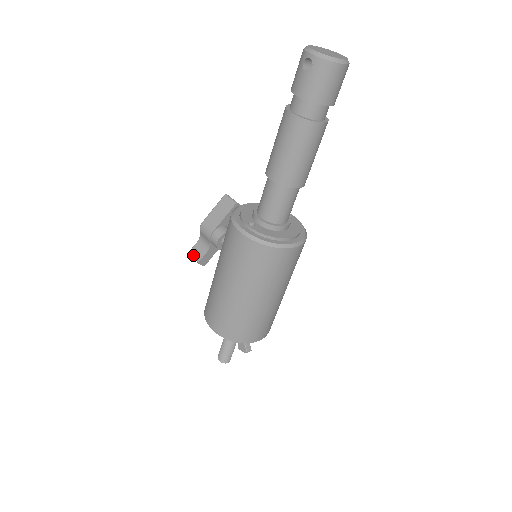
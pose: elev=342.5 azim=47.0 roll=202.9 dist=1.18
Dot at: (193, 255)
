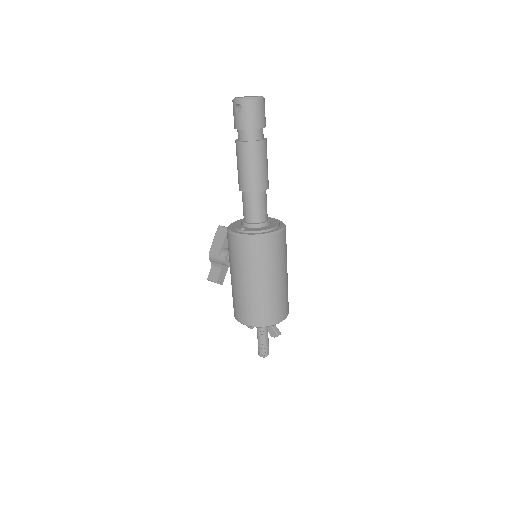
Dot at: (211, 279)
